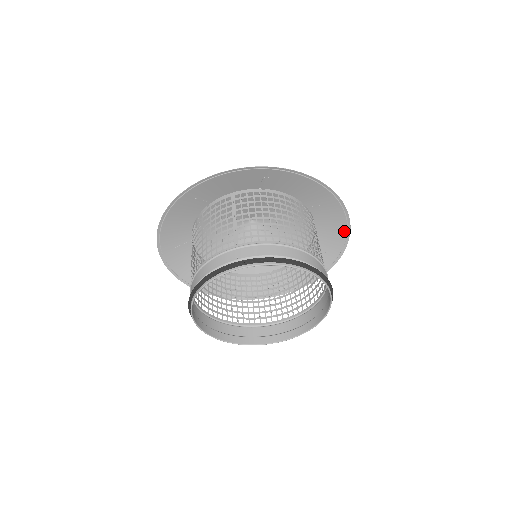
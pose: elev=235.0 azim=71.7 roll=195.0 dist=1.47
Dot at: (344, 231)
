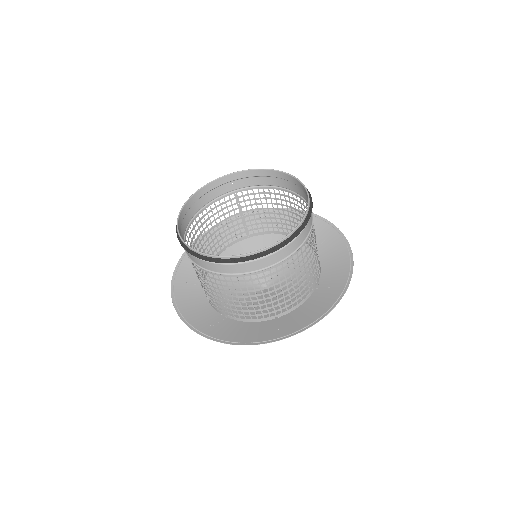
Dot at: (346, 254)
